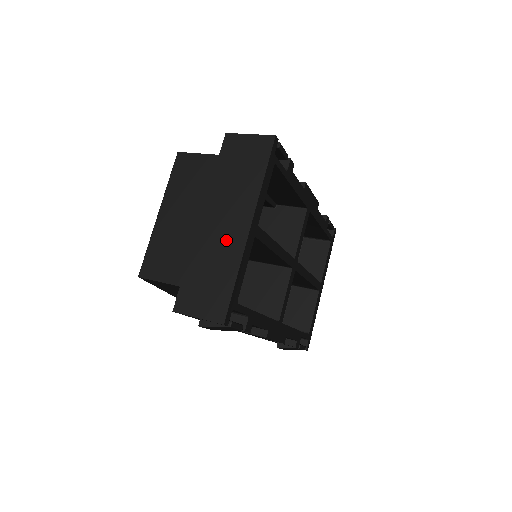
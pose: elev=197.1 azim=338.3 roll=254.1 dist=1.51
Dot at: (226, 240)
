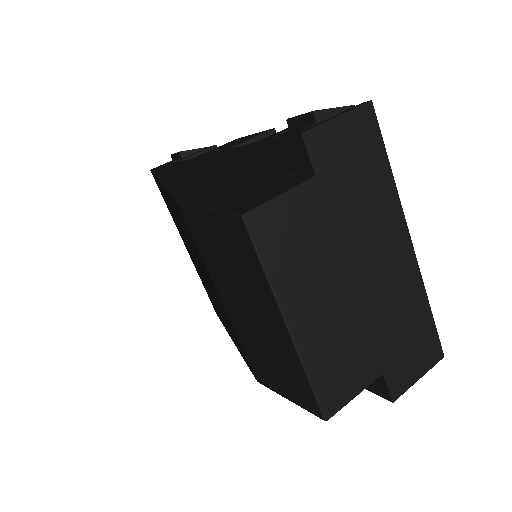
Dot at: (398, 279)
